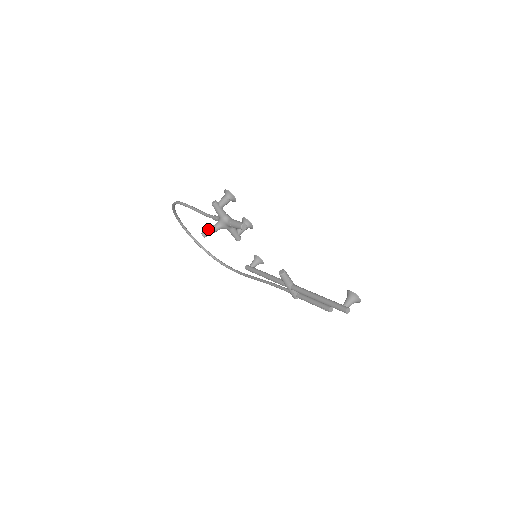
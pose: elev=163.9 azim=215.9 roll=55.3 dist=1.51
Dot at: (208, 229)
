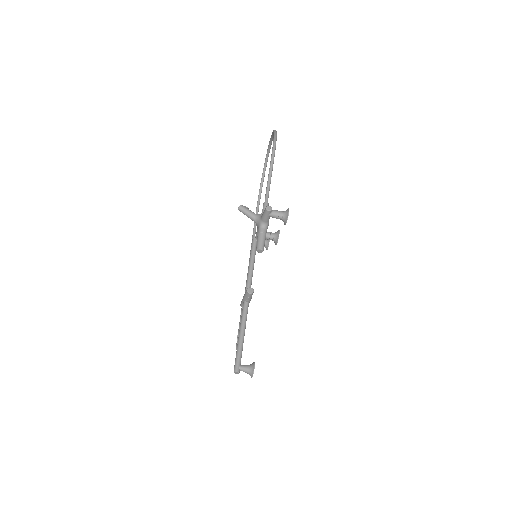
Dot at: (247, 210)
